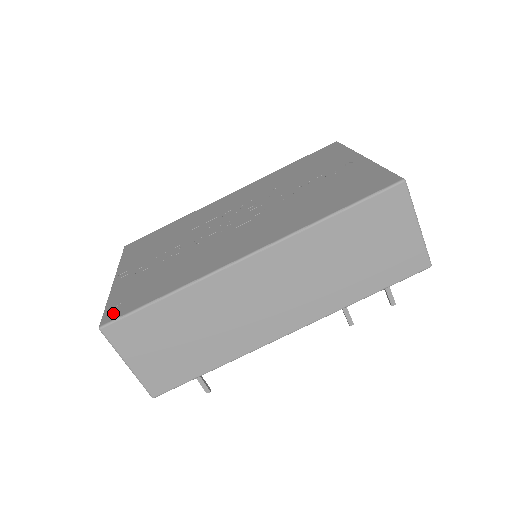
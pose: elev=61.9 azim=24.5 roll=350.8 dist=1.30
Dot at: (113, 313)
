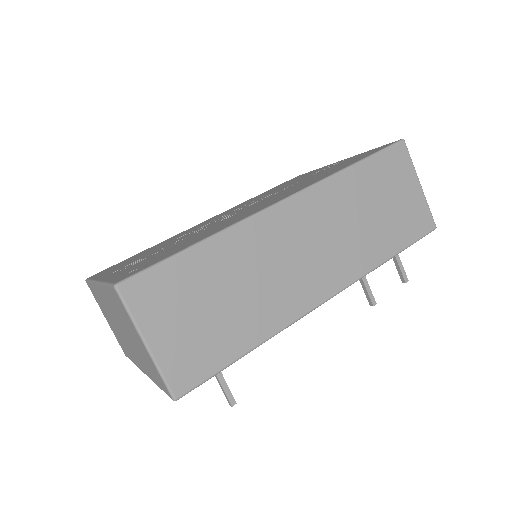
Dot at: (127, 275)
